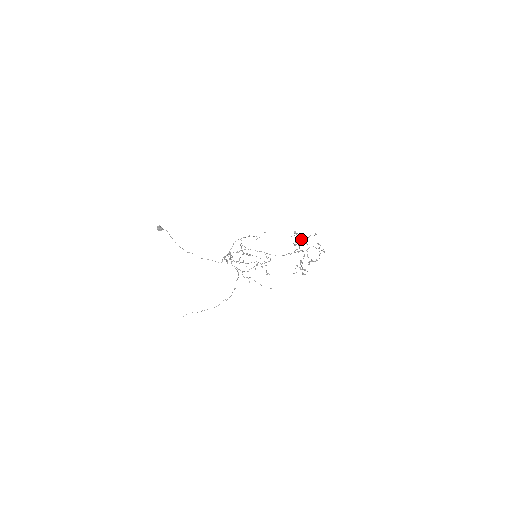
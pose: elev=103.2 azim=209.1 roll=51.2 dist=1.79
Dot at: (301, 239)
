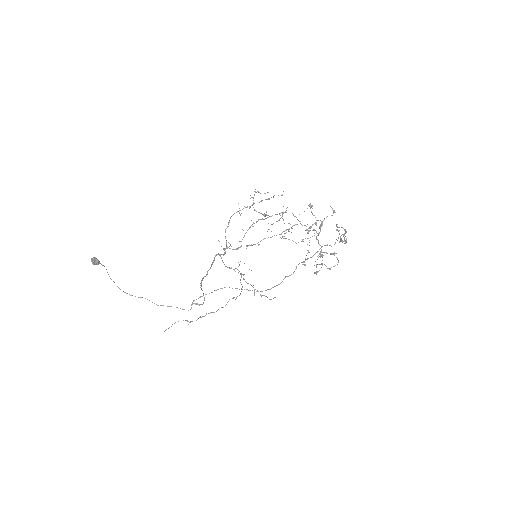
Dot at: occluded
